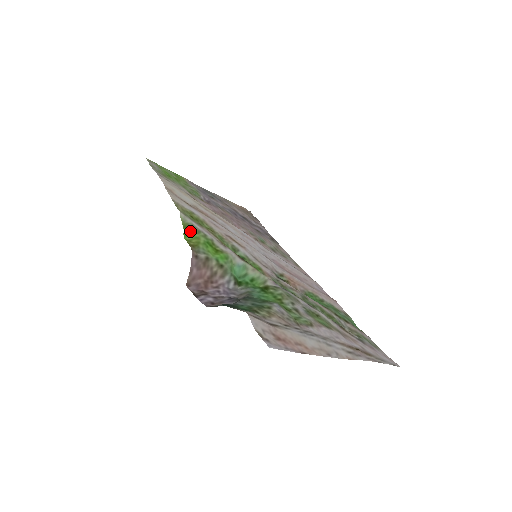
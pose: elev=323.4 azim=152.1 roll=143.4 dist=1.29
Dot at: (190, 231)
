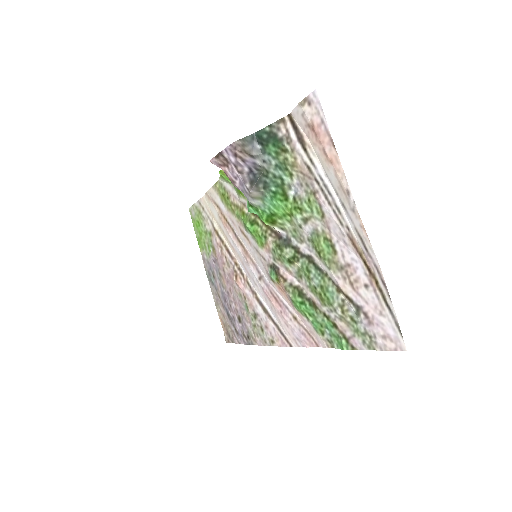
Dot at: occluded
